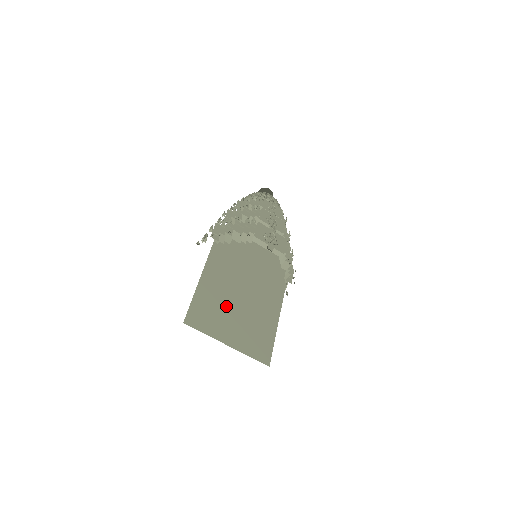
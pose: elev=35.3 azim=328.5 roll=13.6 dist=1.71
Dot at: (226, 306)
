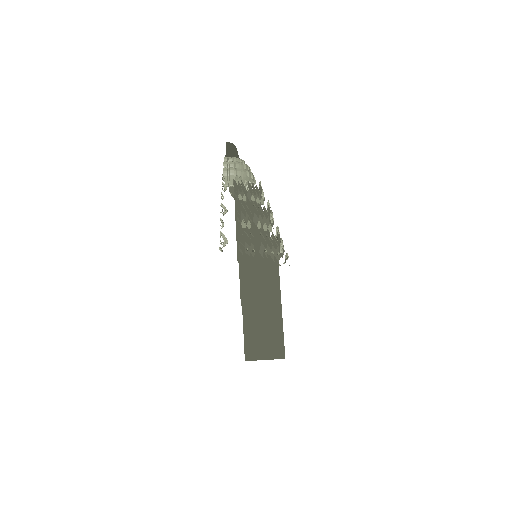
Dot at: occluded
